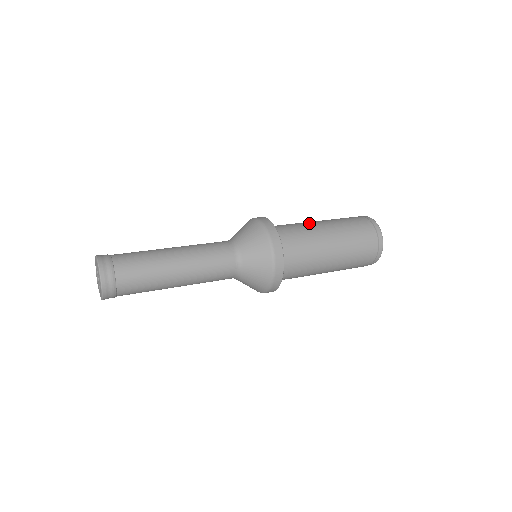
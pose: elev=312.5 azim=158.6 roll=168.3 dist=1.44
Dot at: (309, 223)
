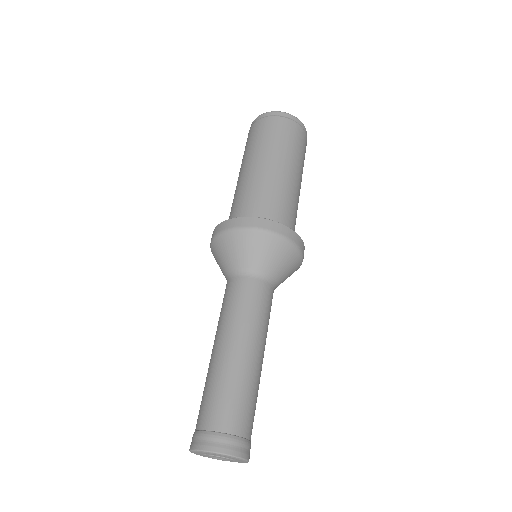
Dot at: (253, 177)
